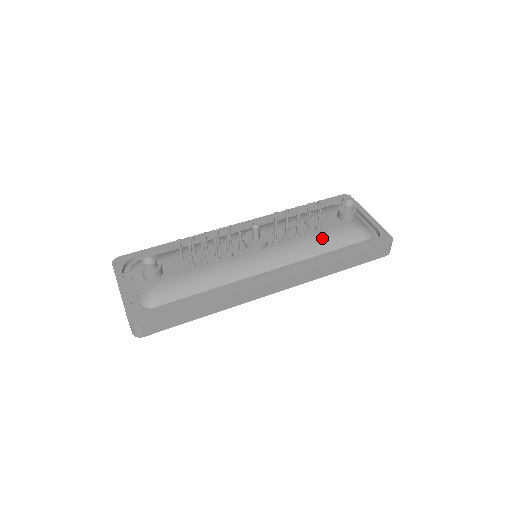
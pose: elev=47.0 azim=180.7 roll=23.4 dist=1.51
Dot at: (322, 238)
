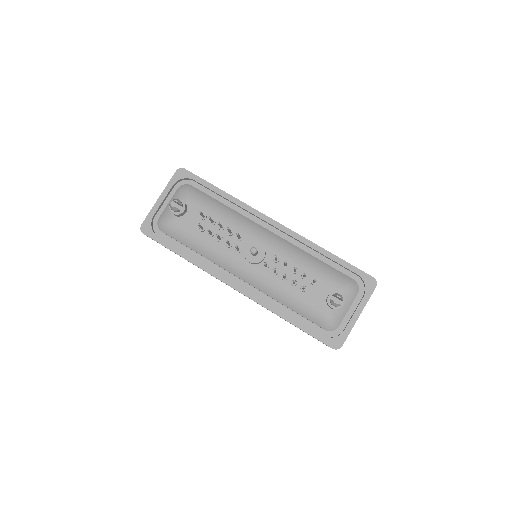
Dot at: (295, 297)
